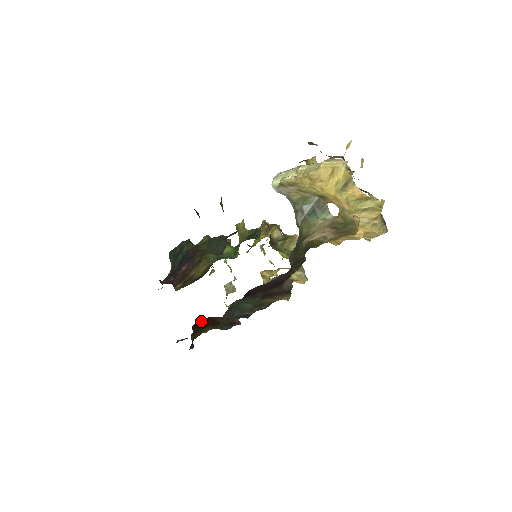
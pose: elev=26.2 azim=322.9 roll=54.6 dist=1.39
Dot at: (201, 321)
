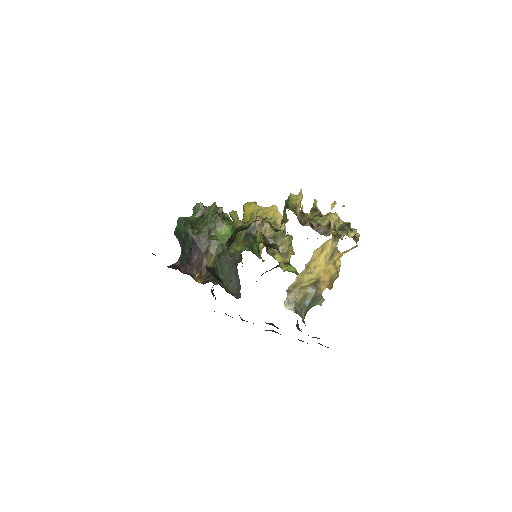
Dot at: occluded
